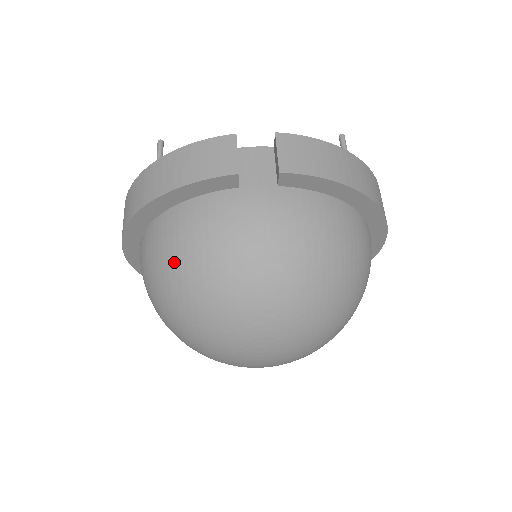
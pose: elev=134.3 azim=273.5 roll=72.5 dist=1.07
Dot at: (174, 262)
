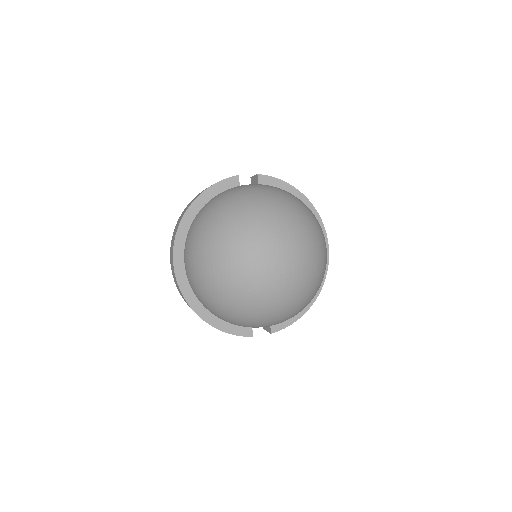
Dot at: (214, 209)
